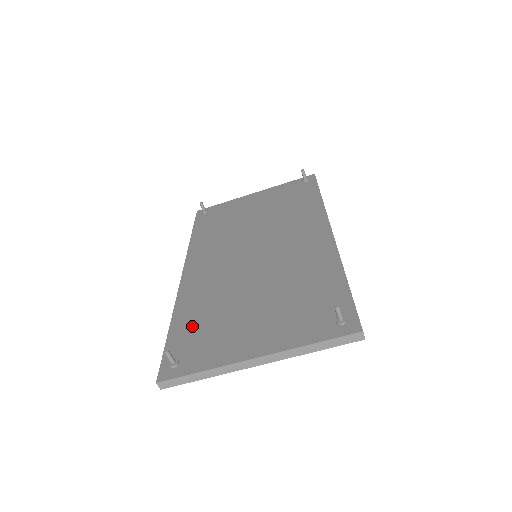
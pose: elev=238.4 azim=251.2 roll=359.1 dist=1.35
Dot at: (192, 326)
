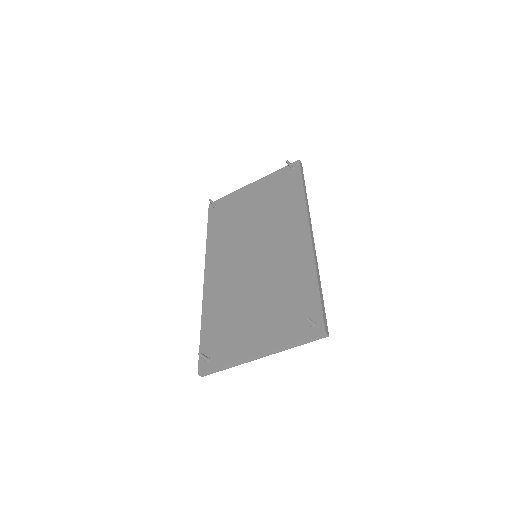
Dot at: (216, 326)
